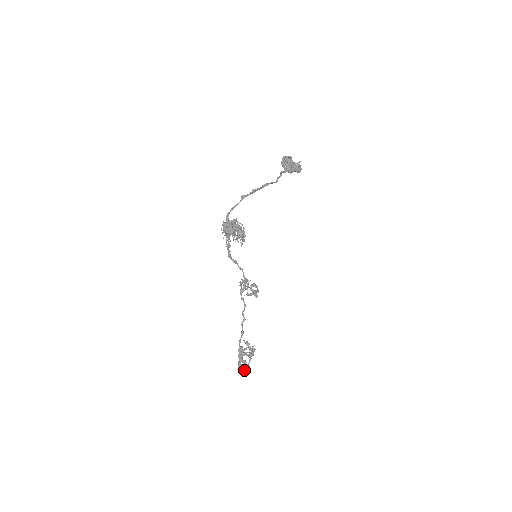
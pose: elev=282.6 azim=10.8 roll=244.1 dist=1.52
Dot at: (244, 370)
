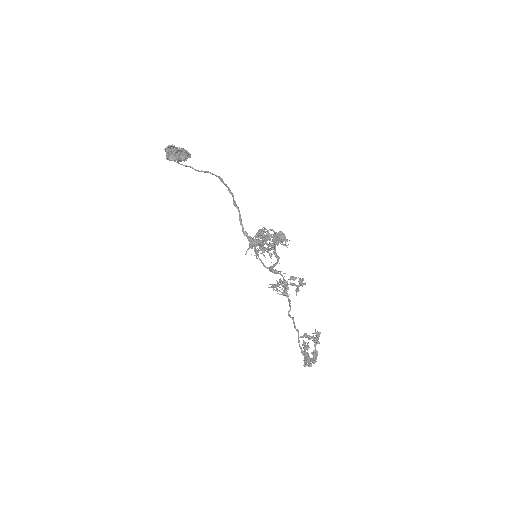
Dot at: (315, 359)
